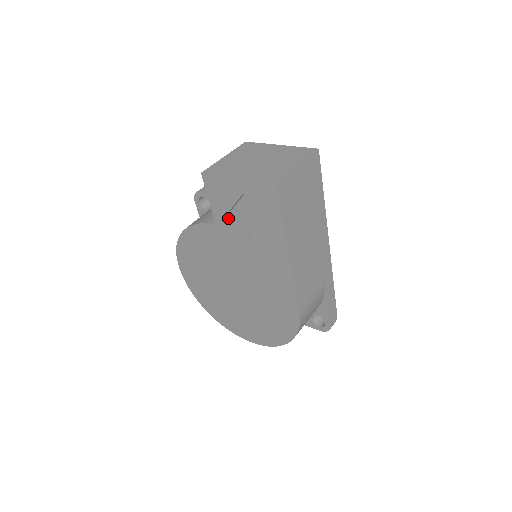
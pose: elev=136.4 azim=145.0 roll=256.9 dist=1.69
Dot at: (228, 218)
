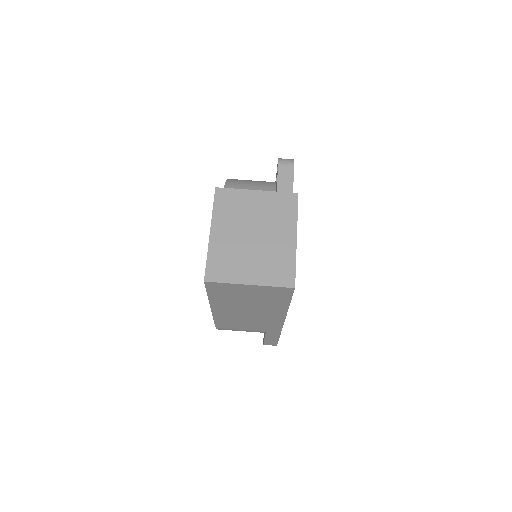
Dot at: occluded
